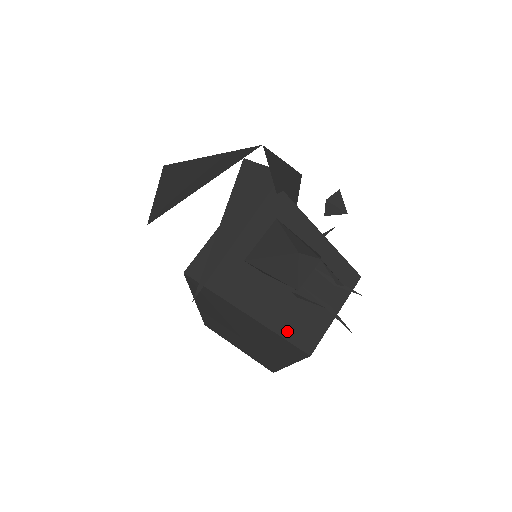
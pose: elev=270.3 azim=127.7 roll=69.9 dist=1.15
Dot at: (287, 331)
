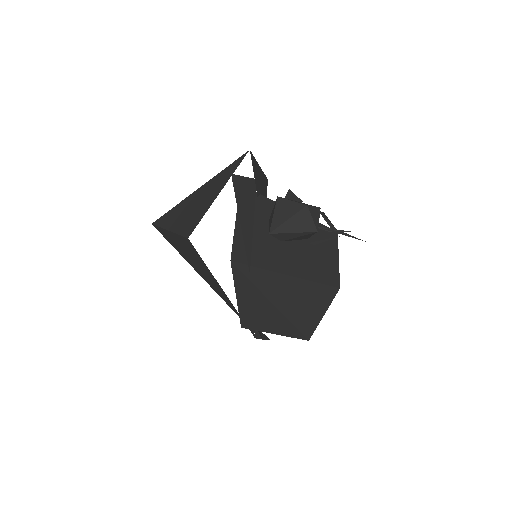
Dot at: (316, 277)
